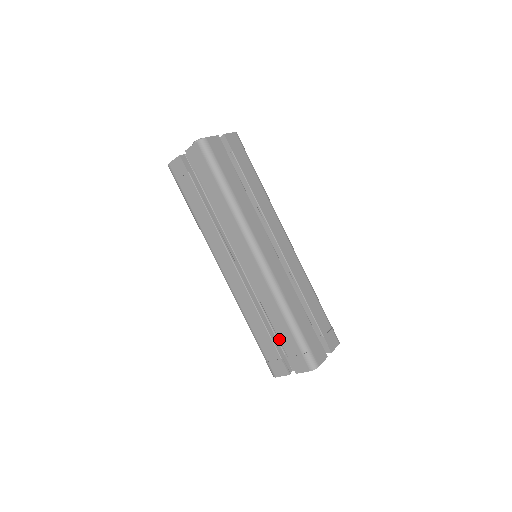
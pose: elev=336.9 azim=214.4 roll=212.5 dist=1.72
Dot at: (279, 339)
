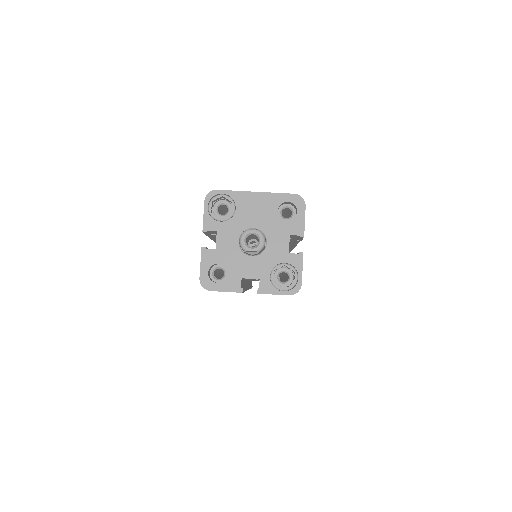
Dot at: occluded
